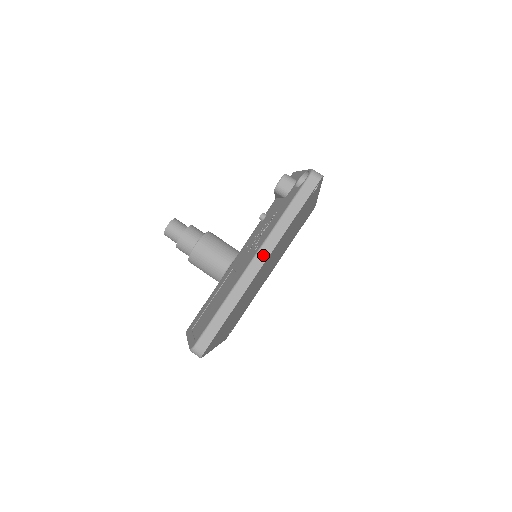
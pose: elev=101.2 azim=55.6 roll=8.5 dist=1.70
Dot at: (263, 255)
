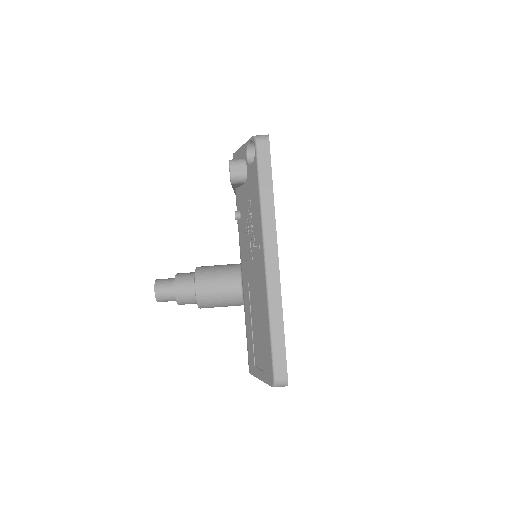
Dot at: (271, 248)
